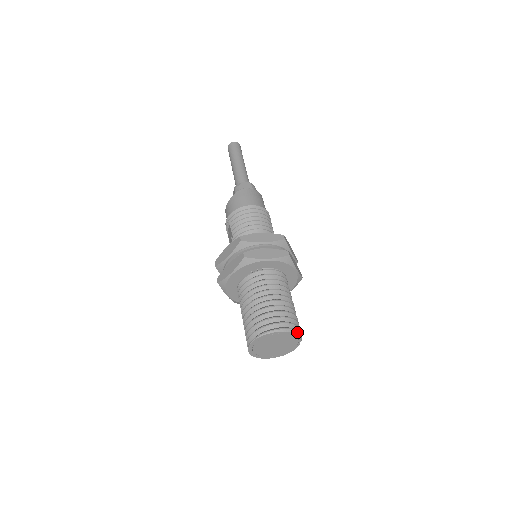
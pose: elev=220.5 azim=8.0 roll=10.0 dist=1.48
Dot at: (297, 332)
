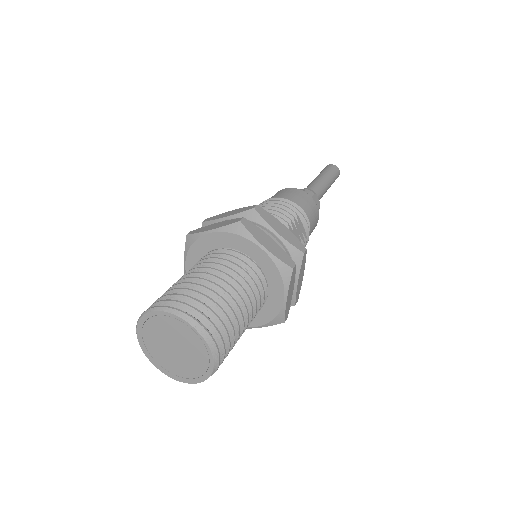
Dot at: (185, 316)
